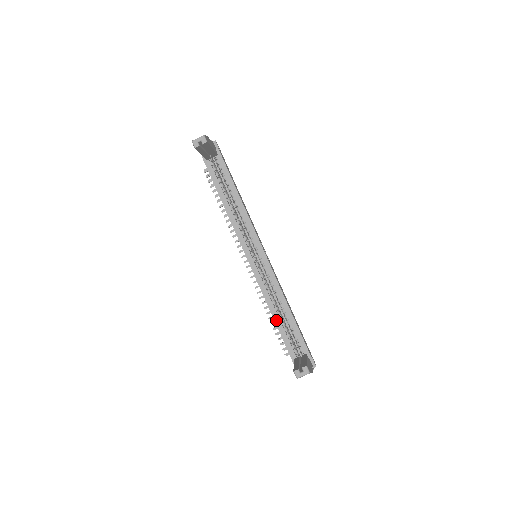
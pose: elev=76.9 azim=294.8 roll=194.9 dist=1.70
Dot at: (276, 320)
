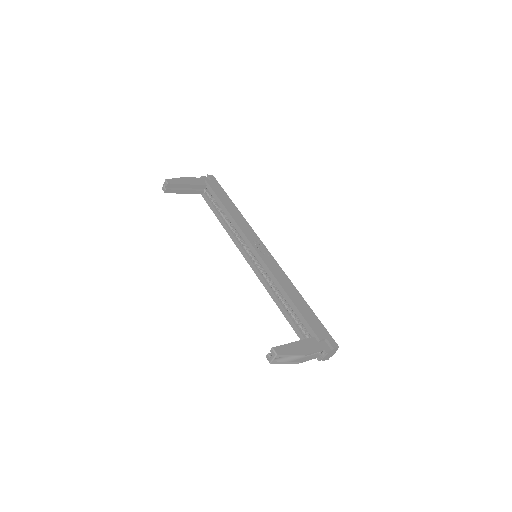
Dot at: (282, 311)
